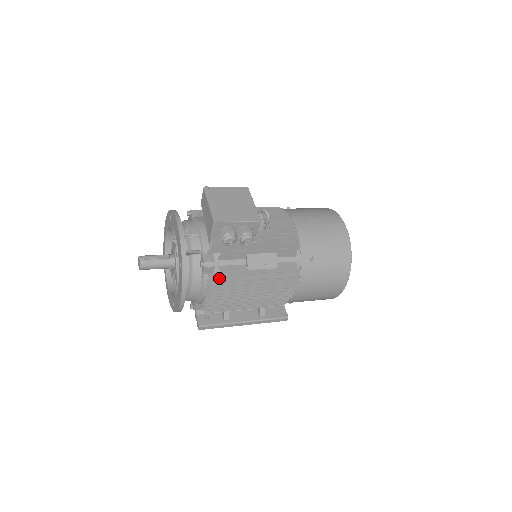
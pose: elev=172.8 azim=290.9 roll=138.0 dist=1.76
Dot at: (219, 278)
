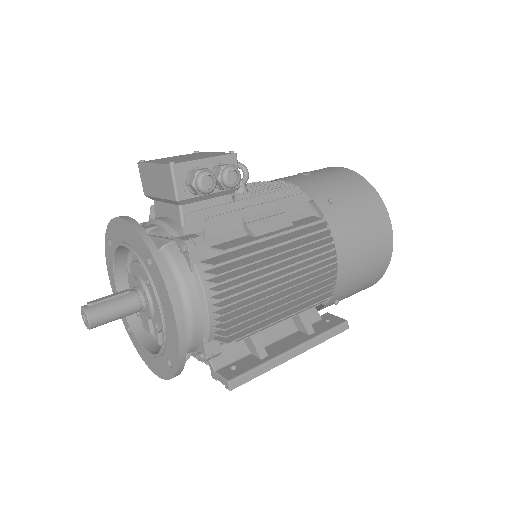
Dot at: (219, 259)
